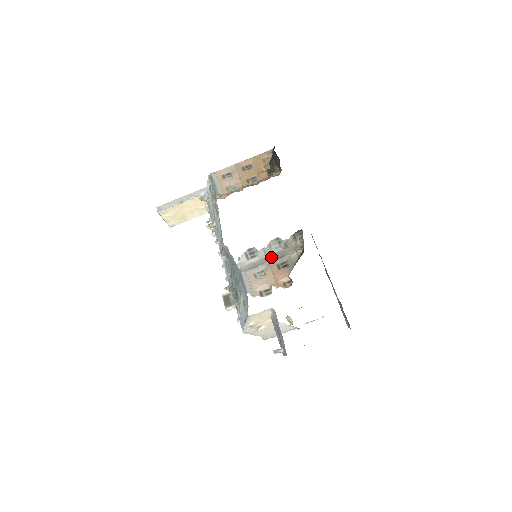
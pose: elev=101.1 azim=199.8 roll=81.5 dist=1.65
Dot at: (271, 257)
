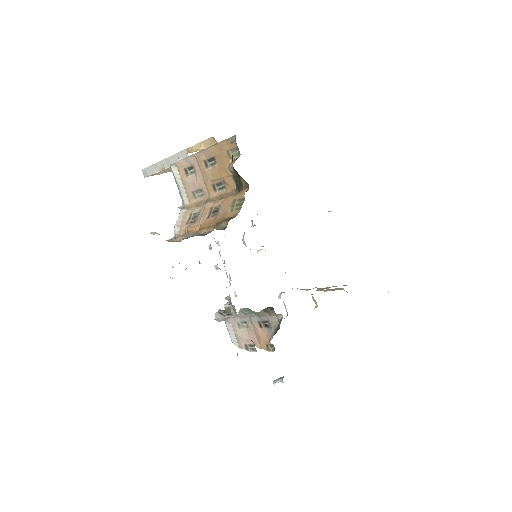
Dot at: (249, 316)
